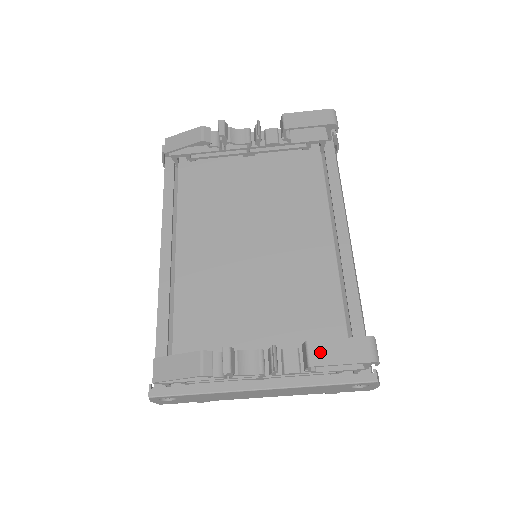
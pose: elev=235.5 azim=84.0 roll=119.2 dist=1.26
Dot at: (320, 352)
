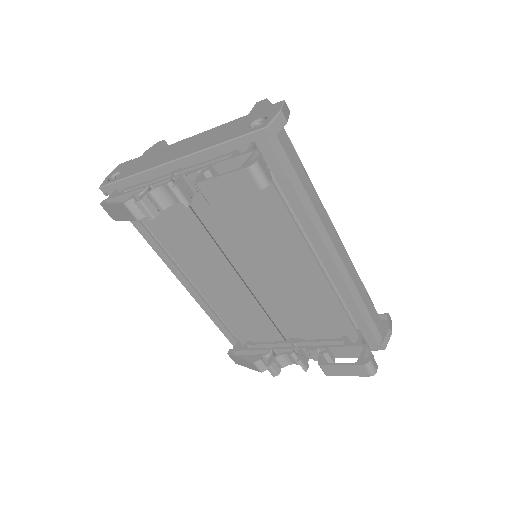
Dot at: (331, 371)
